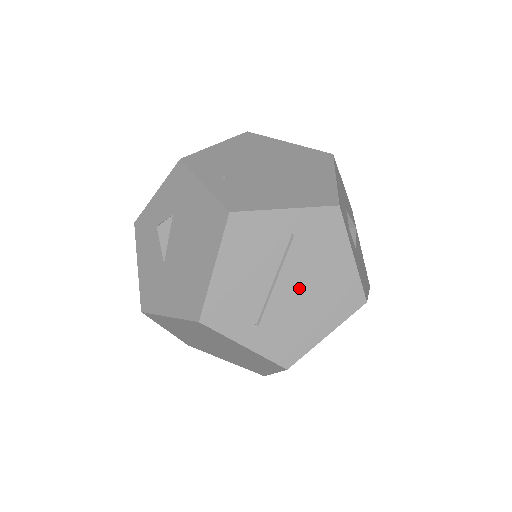
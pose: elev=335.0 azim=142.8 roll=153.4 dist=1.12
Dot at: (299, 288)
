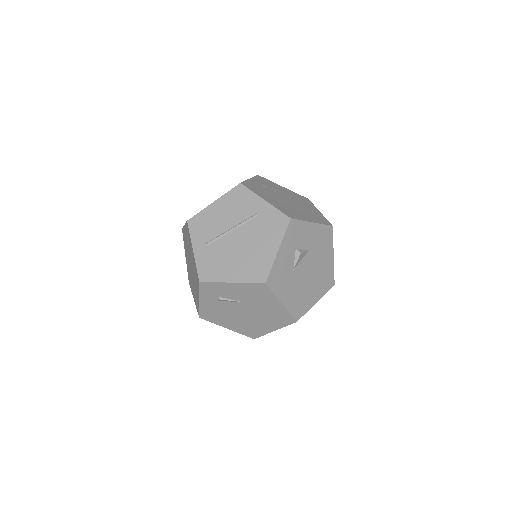
Dot at: (240, 244)
